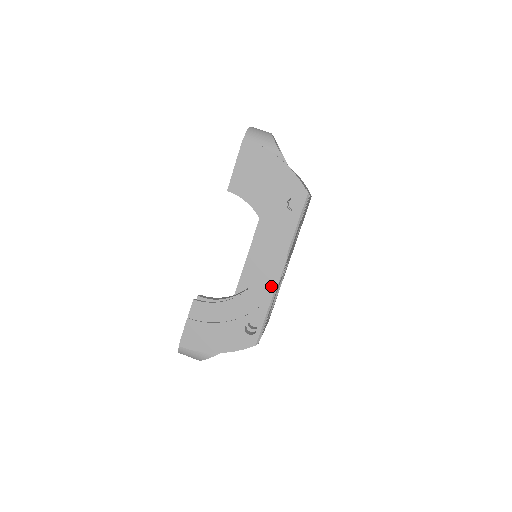
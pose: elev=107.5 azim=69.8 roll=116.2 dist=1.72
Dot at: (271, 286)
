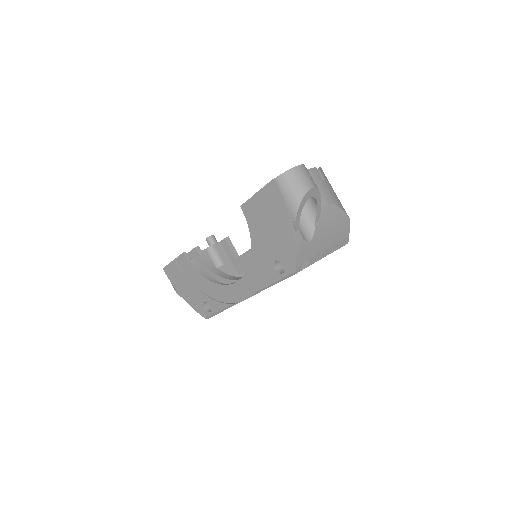
Dot at: (233, 298)
